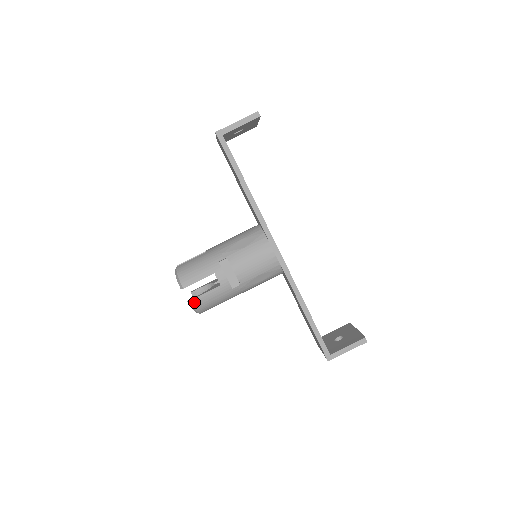
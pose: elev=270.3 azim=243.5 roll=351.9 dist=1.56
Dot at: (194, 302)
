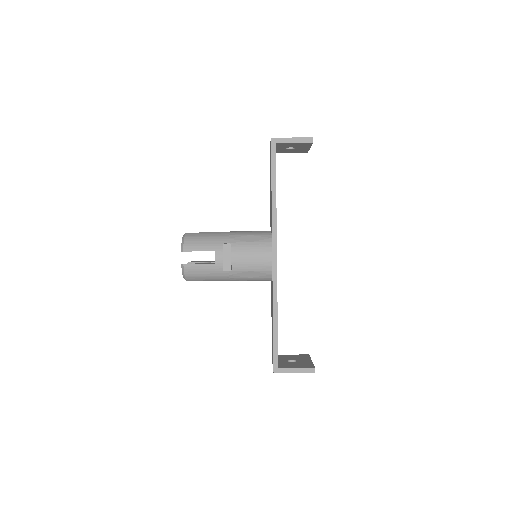
Dot at: (186, 267)
